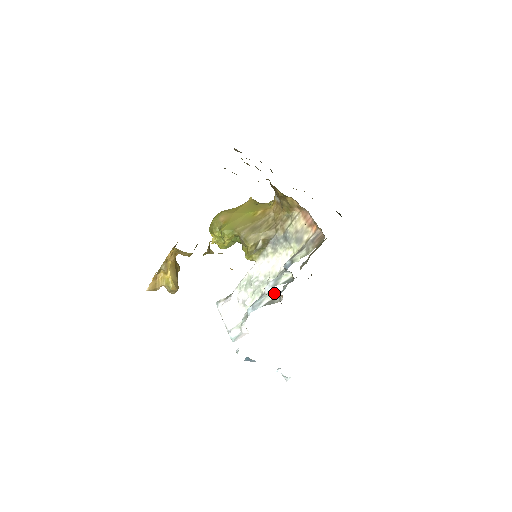
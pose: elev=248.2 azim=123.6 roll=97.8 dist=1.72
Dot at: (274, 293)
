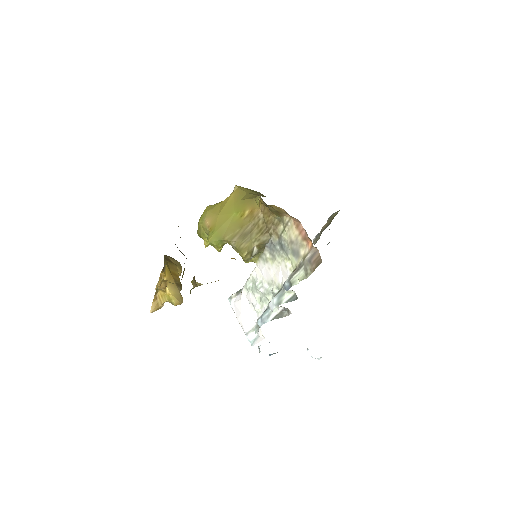
Dot at: (281, 306)
